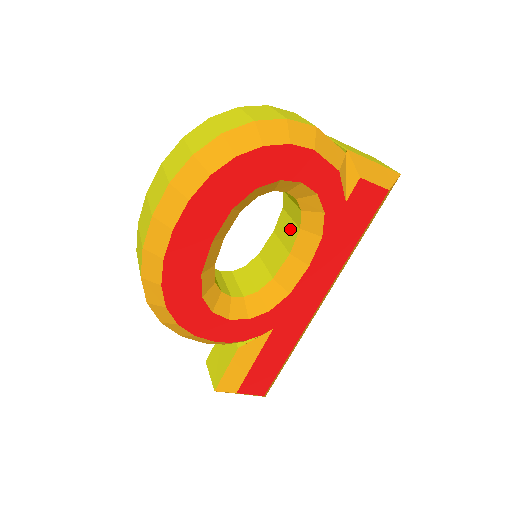
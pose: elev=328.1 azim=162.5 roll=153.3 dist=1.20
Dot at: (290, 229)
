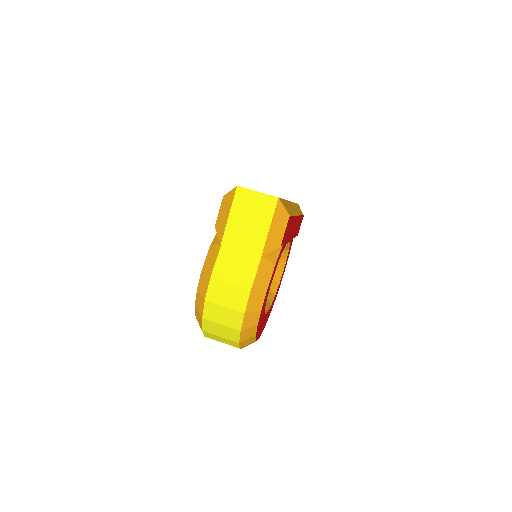
Dot at: occluded
